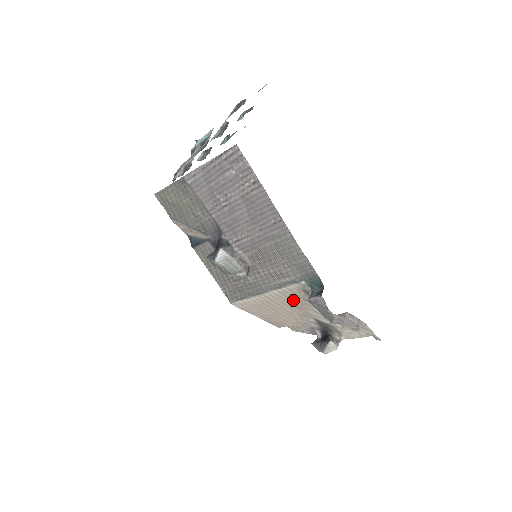
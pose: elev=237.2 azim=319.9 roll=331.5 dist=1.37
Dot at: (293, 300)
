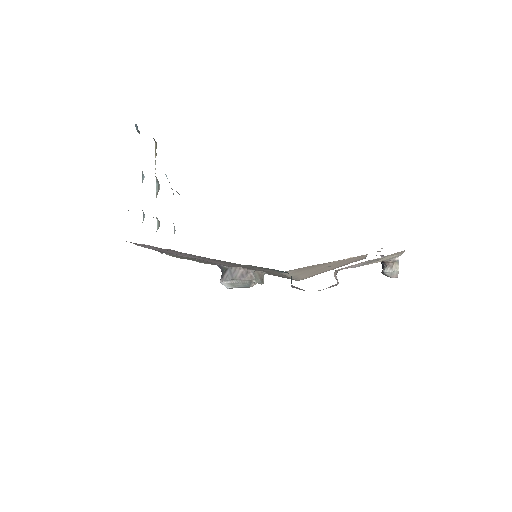
Dot at: (313, 267)
